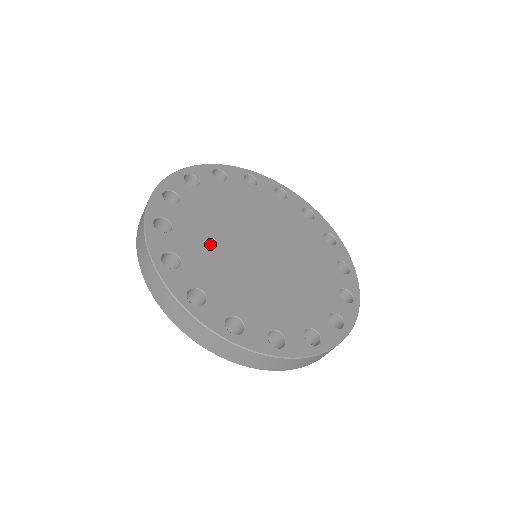
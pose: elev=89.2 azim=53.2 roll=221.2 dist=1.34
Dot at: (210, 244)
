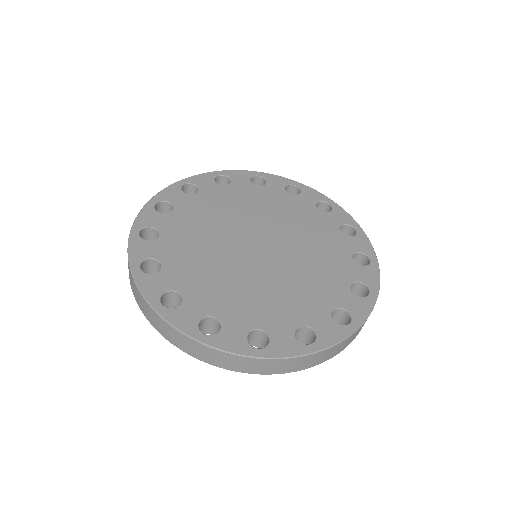
Dot at: (204, 265)
